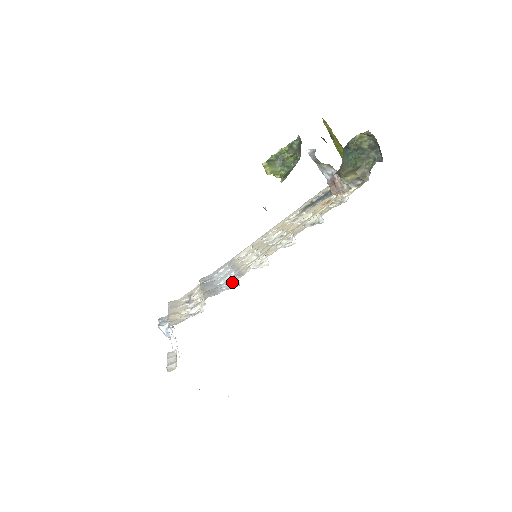
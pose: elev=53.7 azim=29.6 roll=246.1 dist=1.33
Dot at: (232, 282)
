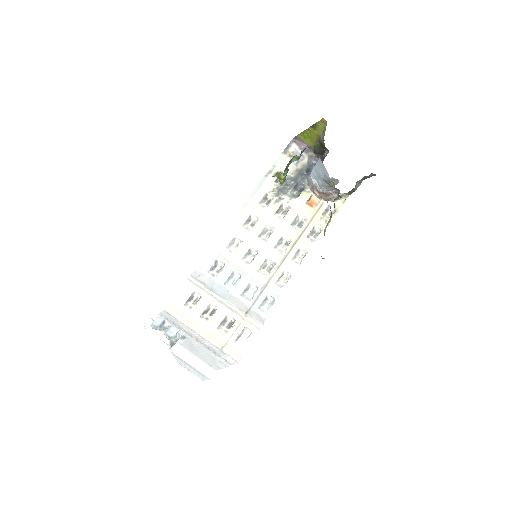
Dot at: (274, 305)
